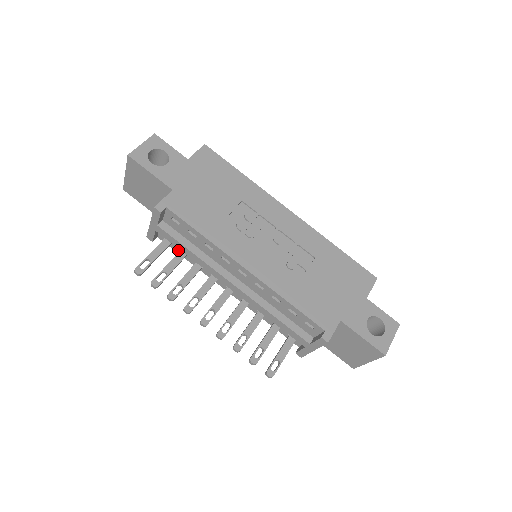
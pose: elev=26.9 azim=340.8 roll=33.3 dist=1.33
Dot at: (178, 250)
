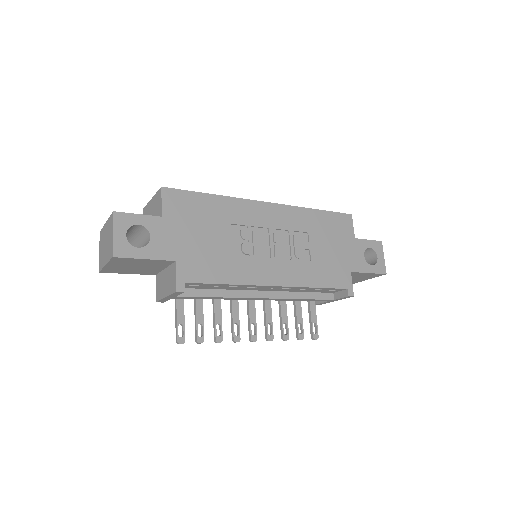
Dot at: occluded
